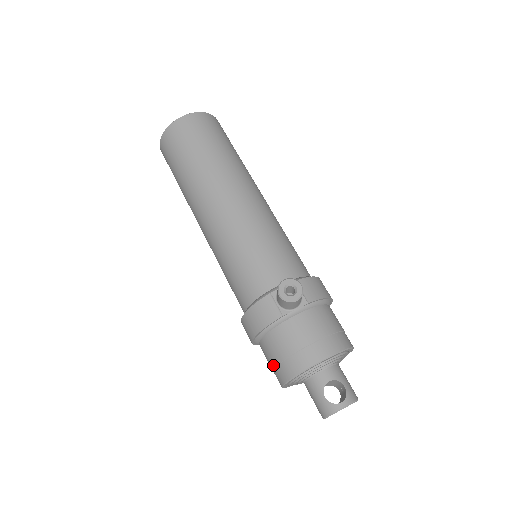
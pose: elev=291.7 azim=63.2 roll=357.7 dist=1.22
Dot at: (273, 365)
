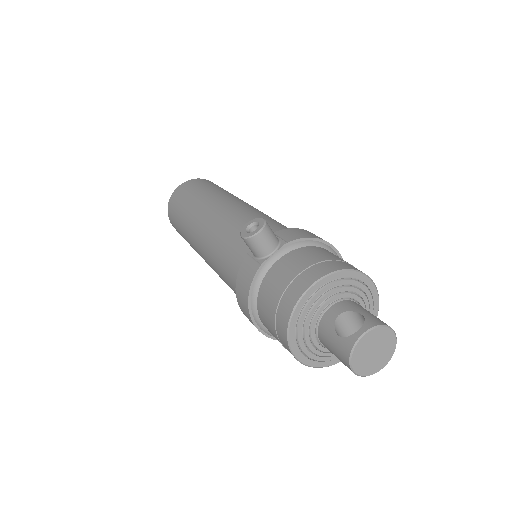
Dot at: (274, 332)
